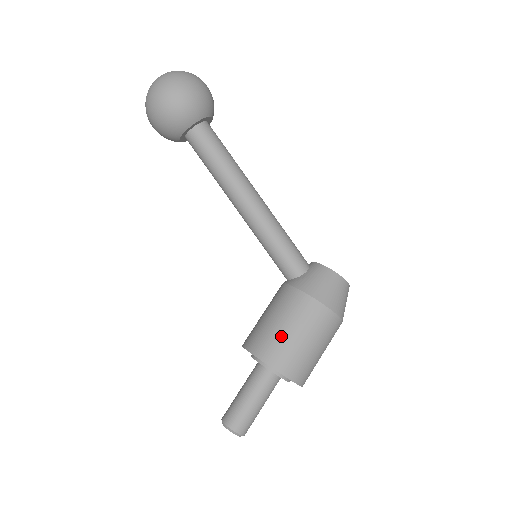
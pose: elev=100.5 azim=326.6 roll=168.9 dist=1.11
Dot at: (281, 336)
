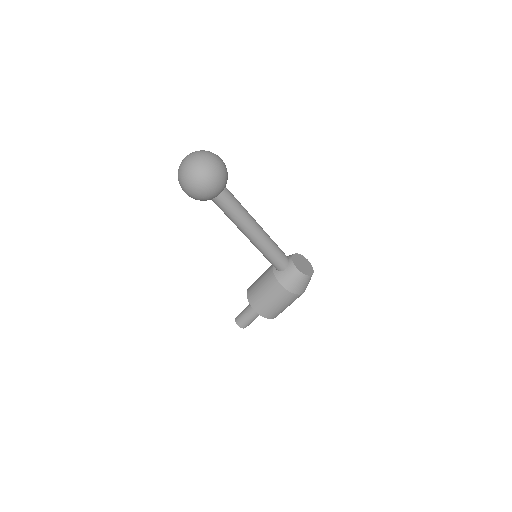
Dot at: (266, 303)
